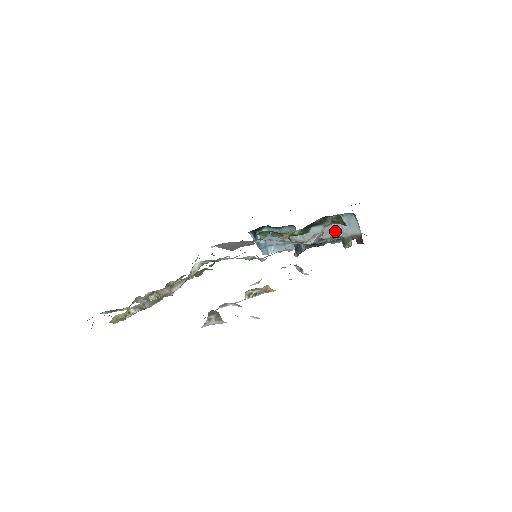
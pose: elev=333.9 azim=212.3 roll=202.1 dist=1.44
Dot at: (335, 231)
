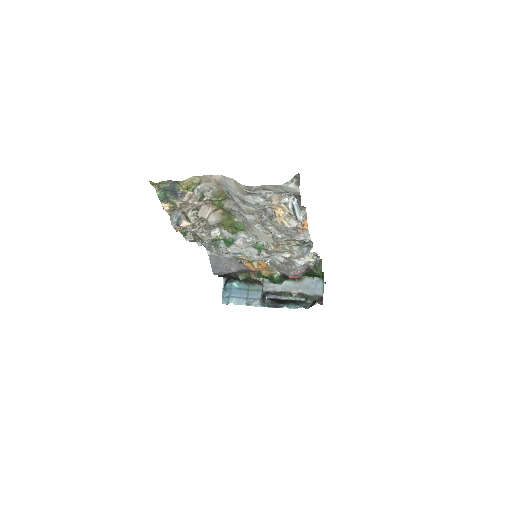
Dot at: (303, 288)
